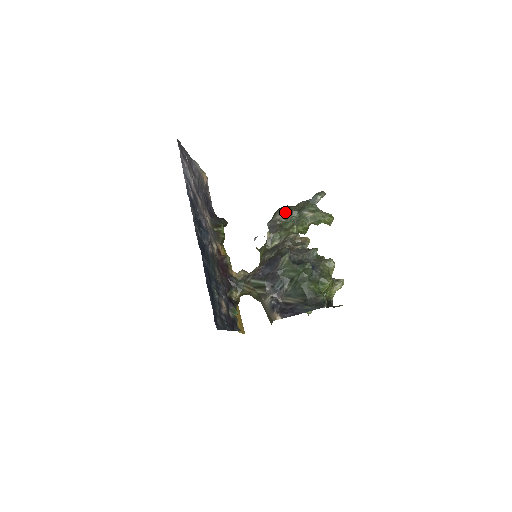
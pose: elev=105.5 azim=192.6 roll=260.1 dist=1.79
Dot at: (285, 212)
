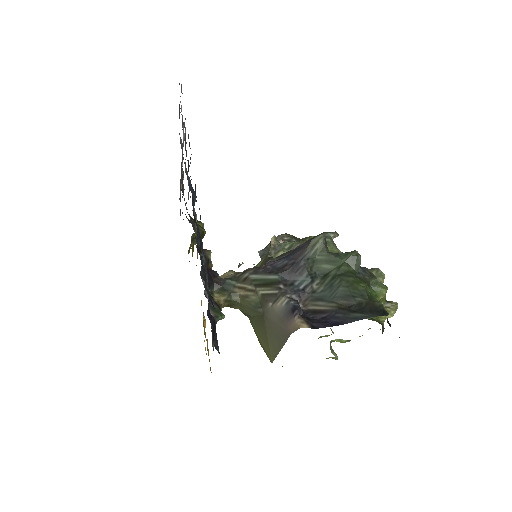
Dot at: (287, 239)
